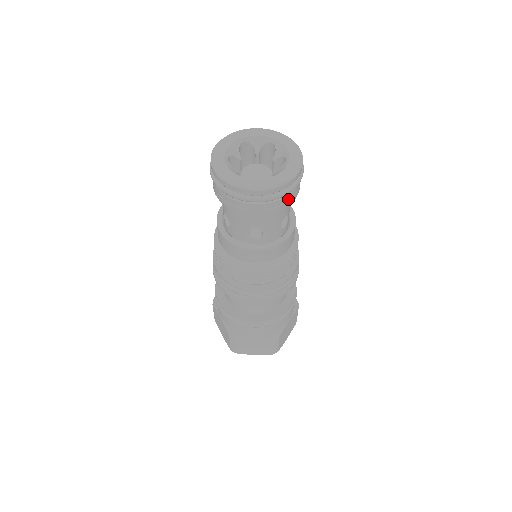
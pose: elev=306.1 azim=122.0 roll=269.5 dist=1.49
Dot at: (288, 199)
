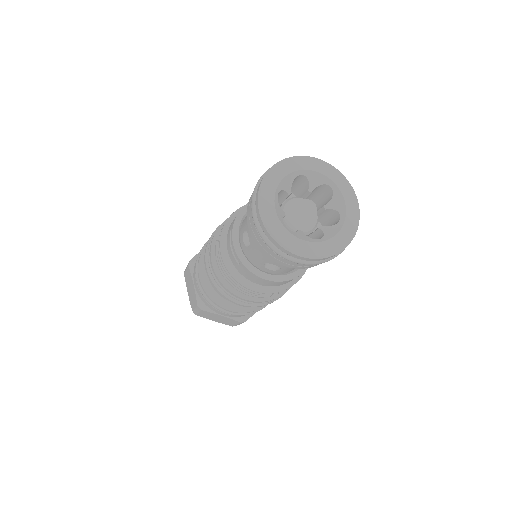
Dot at: occluded
